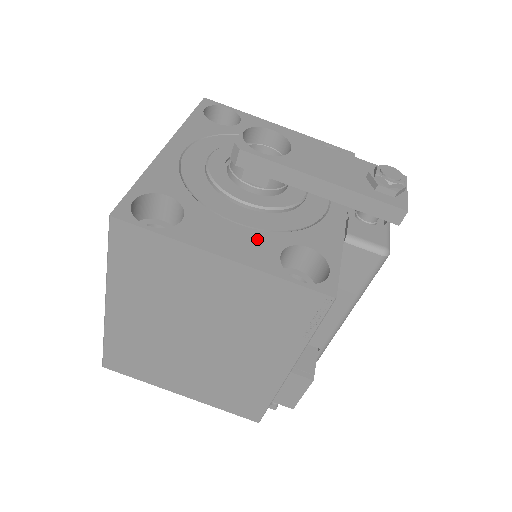
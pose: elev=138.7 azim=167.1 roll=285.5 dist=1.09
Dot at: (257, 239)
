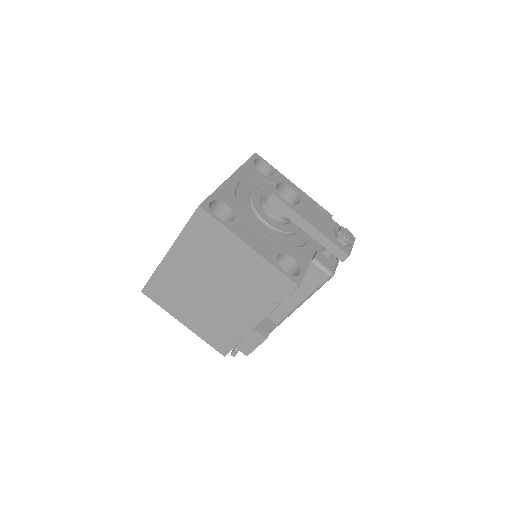
Dot at: (268, 244)
